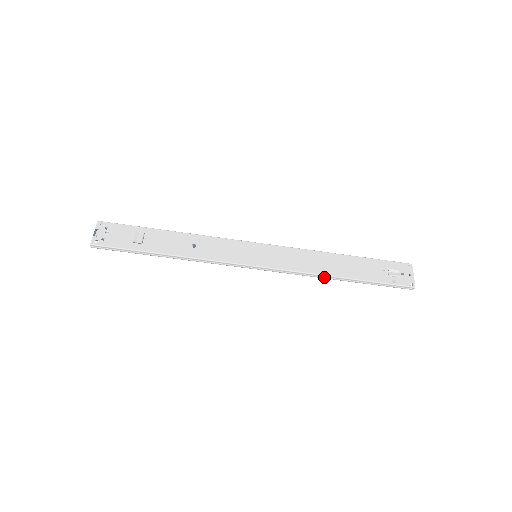
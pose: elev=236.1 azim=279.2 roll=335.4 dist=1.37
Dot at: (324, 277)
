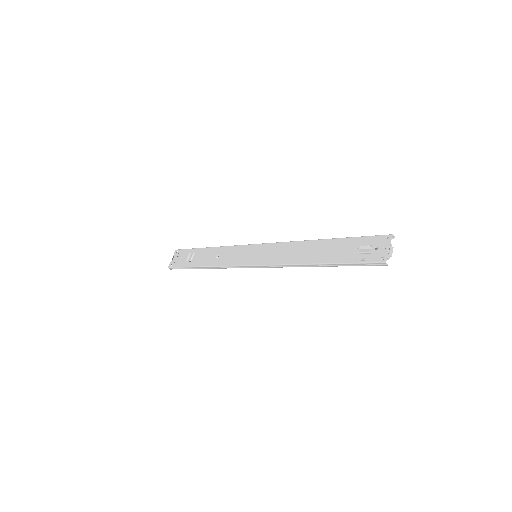
Dot at: (301, 266)
